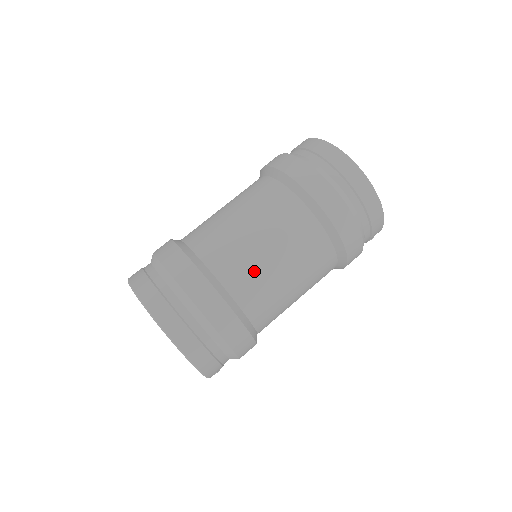
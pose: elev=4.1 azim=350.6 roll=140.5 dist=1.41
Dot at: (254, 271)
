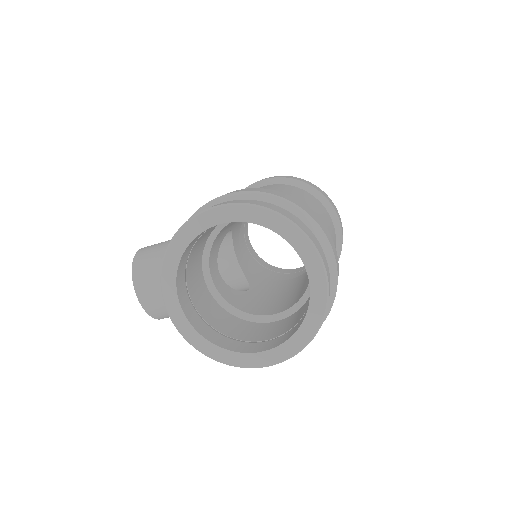
Dot at: occluded
